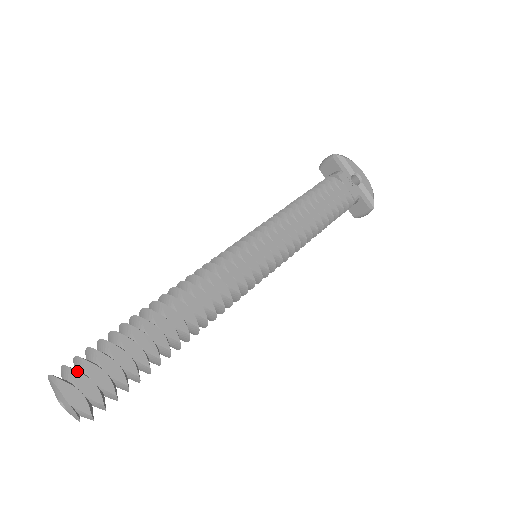
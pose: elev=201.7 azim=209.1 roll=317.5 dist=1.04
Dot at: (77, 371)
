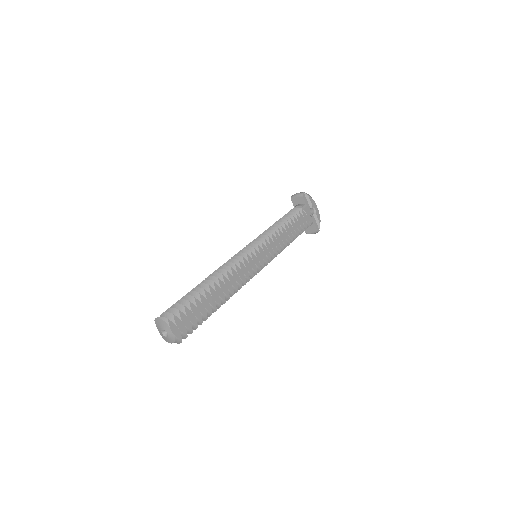
Dot at: (176, 316)
